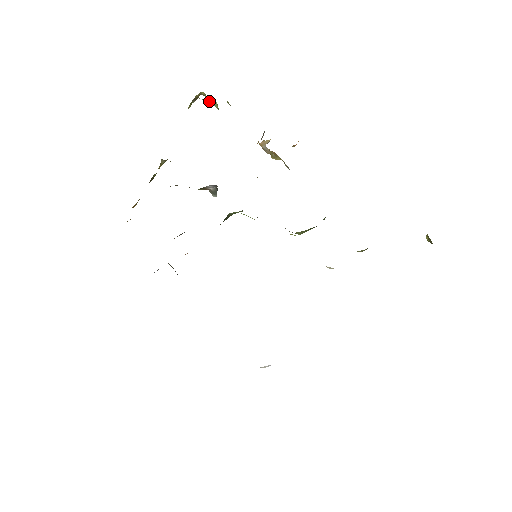
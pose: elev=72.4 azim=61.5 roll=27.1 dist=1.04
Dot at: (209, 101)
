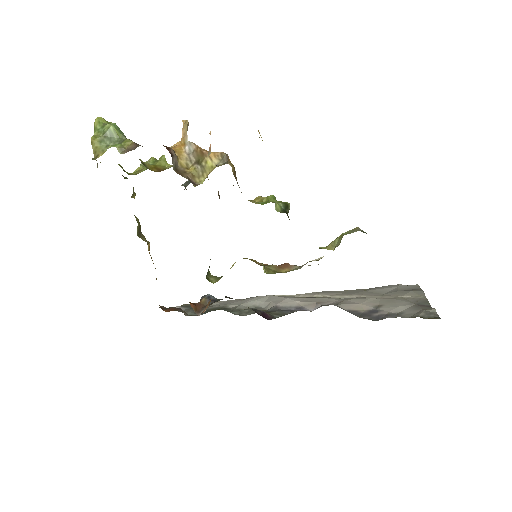
Dot at: (105, 143)
